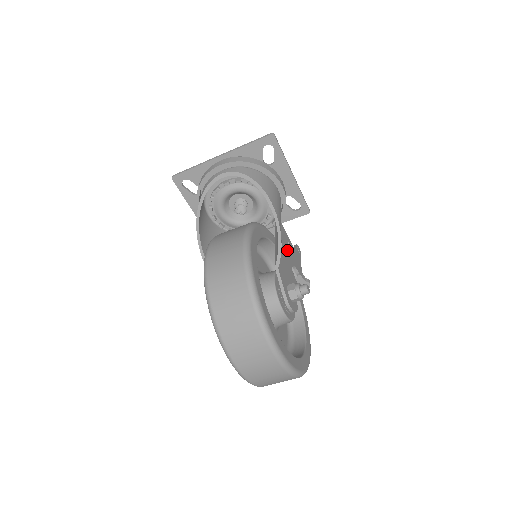
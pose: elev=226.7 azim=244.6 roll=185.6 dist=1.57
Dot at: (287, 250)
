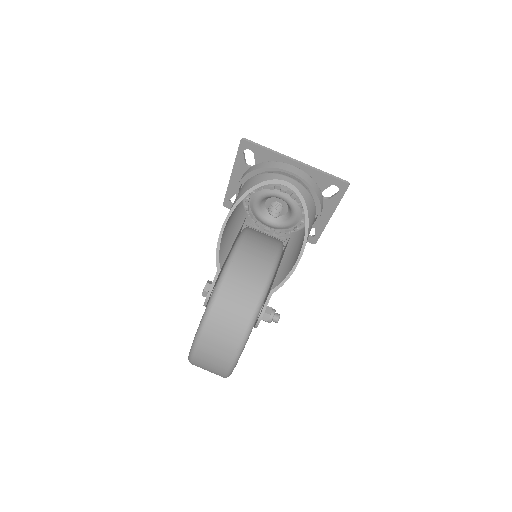
Dot at: occluded
